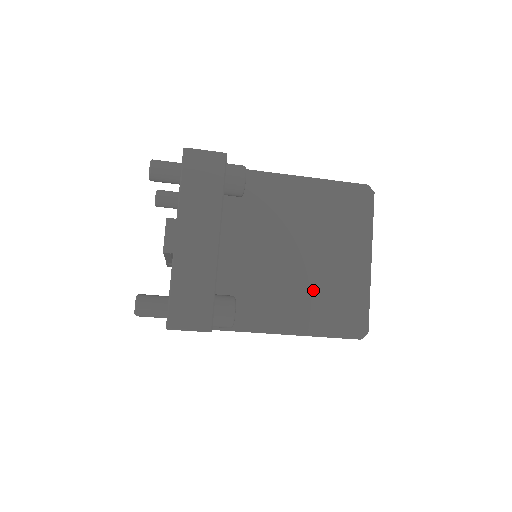
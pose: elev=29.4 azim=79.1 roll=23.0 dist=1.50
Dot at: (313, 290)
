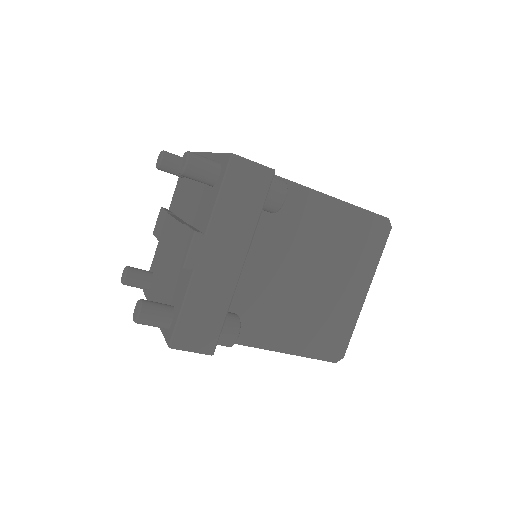
Dot at: (309, 313)
